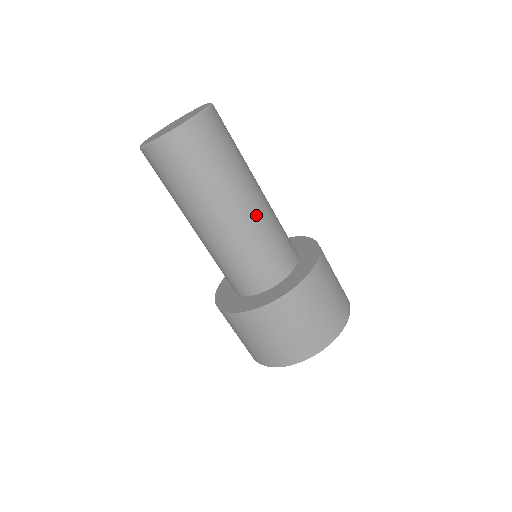
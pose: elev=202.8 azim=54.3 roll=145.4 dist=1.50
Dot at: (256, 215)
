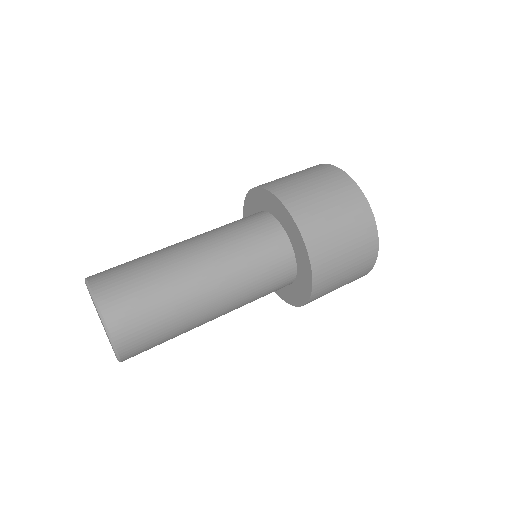
Dot at: (230, 306)
